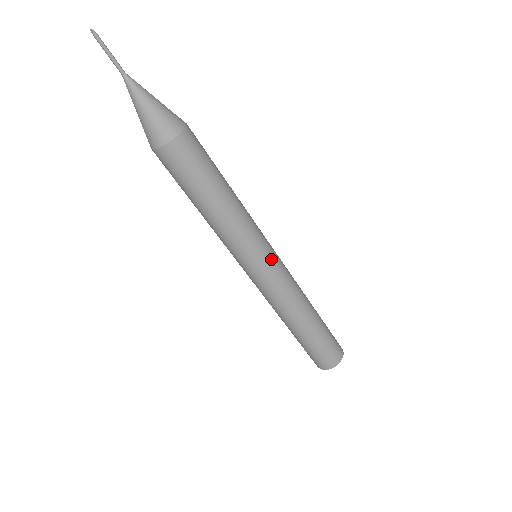
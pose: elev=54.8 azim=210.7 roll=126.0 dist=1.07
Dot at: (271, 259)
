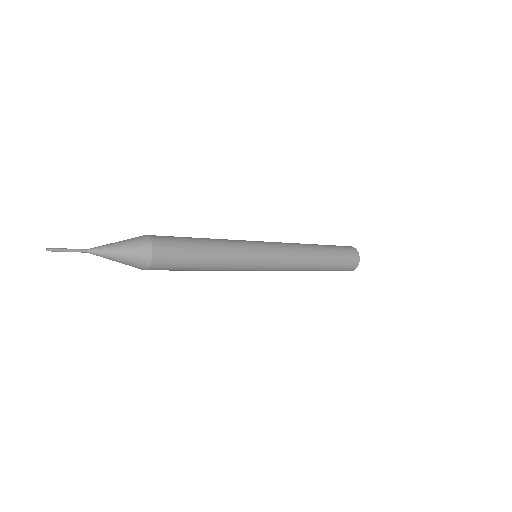
Dot at: (267, 250)
